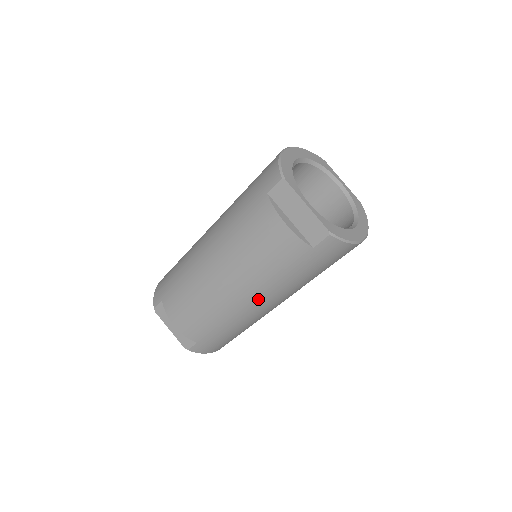
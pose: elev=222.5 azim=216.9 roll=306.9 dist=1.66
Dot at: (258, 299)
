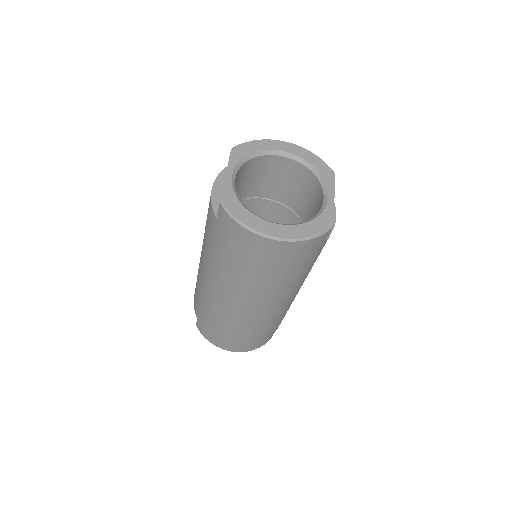
Dot at: (209, 277)
